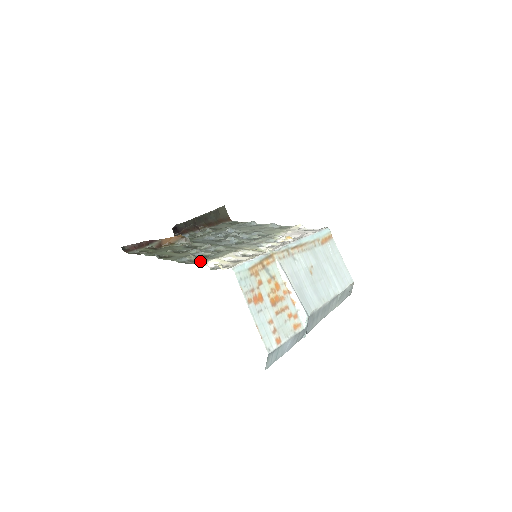
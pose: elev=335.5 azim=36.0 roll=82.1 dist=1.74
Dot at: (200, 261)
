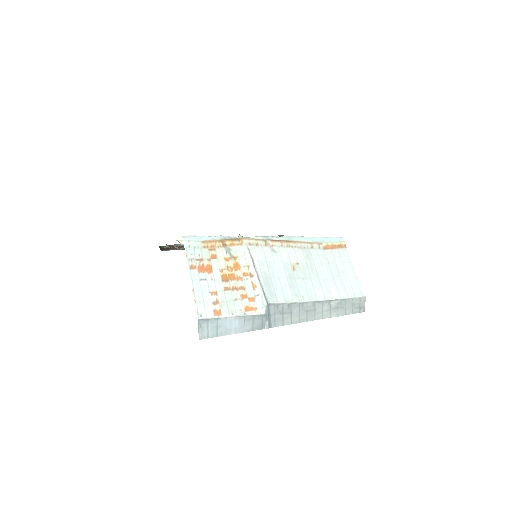
Dot at: occluded
